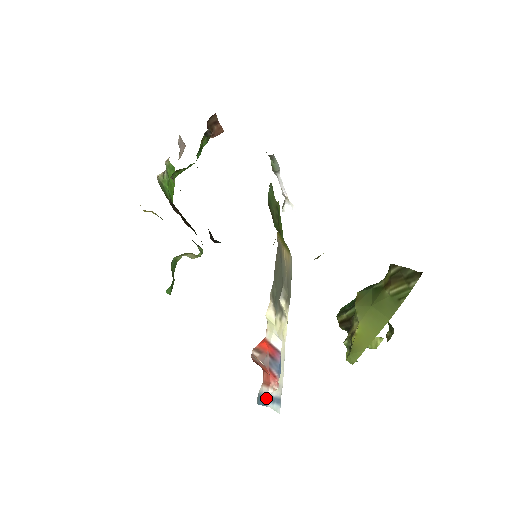
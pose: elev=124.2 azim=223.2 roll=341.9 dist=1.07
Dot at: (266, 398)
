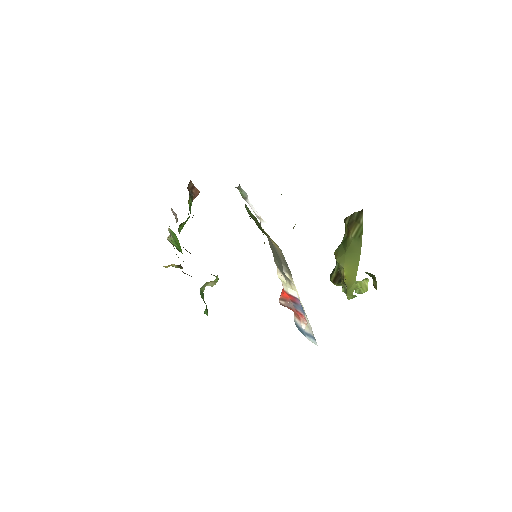
Dot at: (302, 331)
